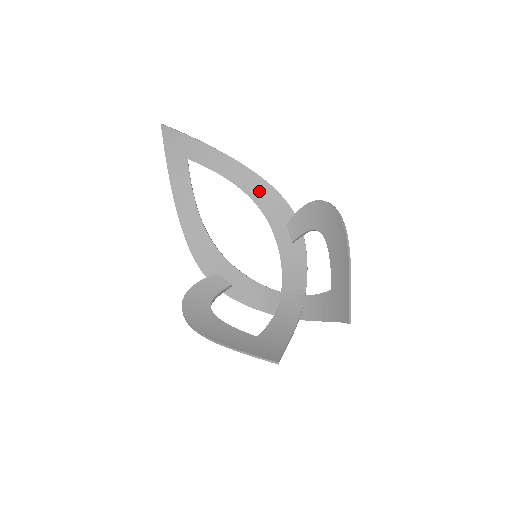
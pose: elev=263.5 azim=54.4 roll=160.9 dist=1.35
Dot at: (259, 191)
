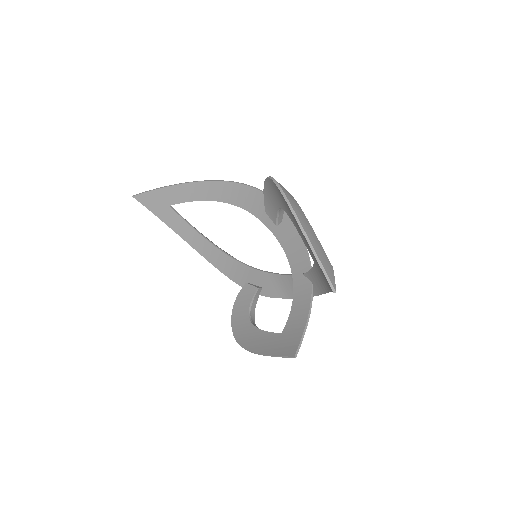
Dot at: (232, 194)
